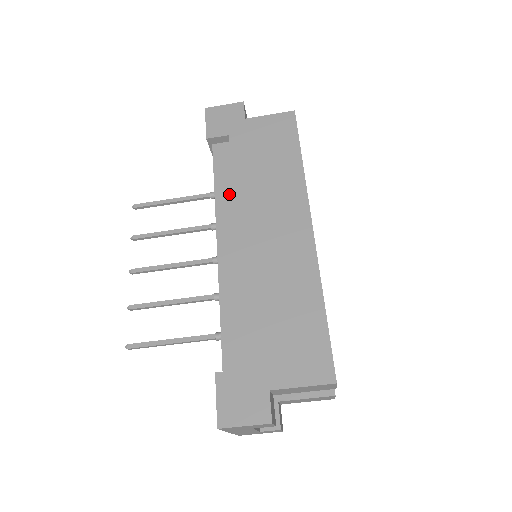
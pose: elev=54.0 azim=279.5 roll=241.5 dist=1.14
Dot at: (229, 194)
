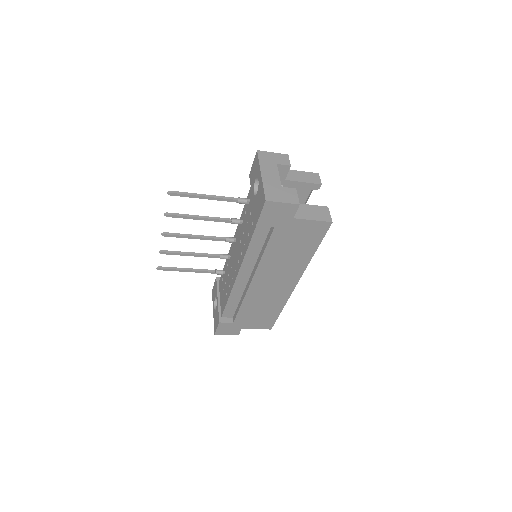
Dot at: (257, 253)
